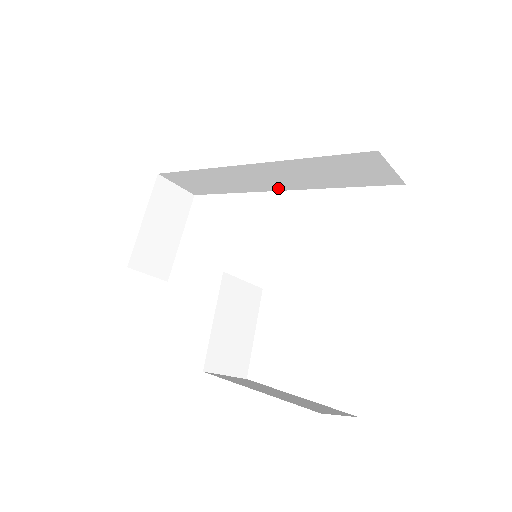
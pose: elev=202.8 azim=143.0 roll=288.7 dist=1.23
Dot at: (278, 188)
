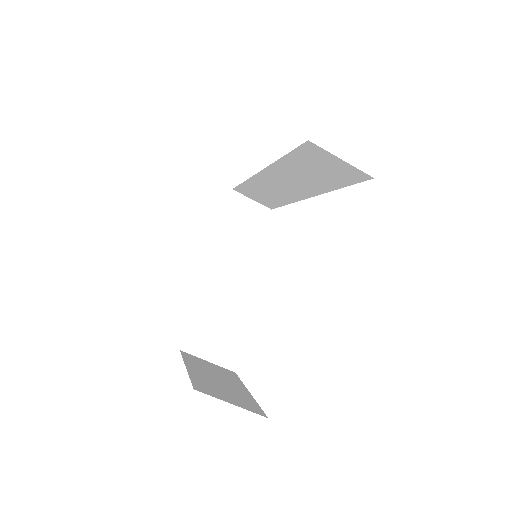
Dot at: (304, 195)
